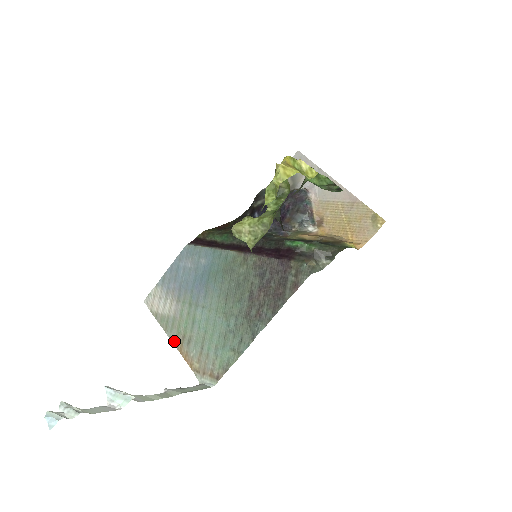
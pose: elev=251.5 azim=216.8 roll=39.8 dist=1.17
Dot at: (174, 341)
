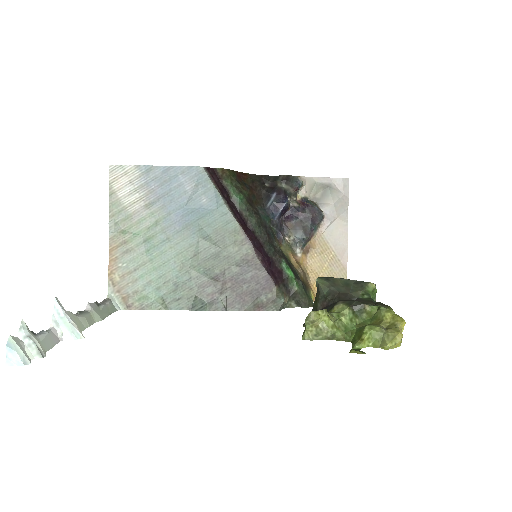
Dot at: (111, 235)
